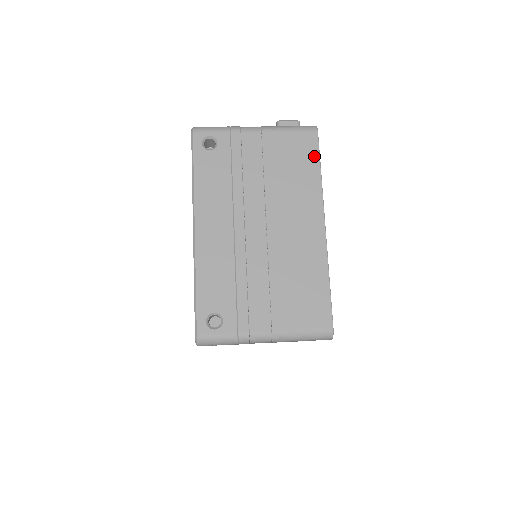
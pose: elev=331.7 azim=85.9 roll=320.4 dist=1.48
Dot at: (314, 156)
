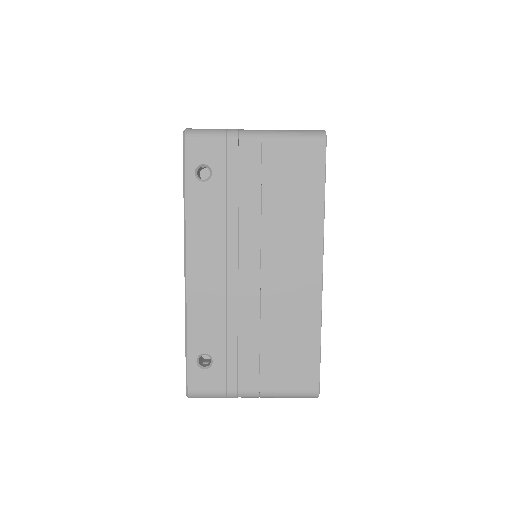
Dot at: occluded
